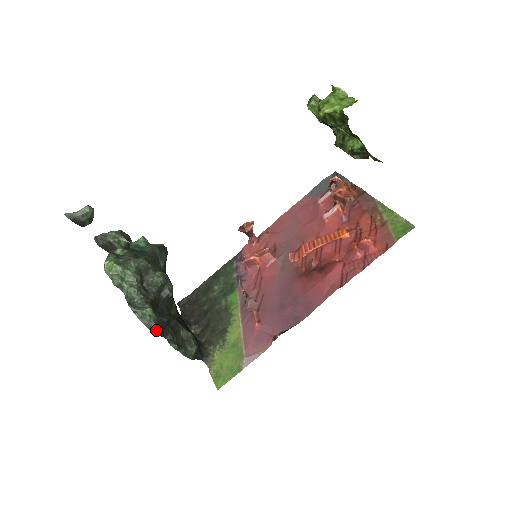
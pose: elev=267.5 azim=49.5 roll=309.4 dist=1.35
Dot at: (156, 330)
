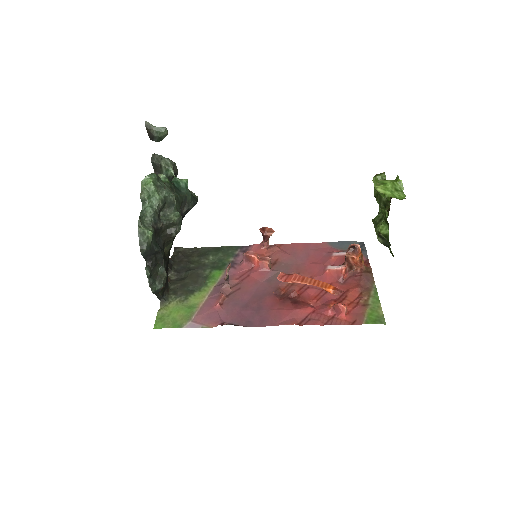
Dot at: (144, 251)
